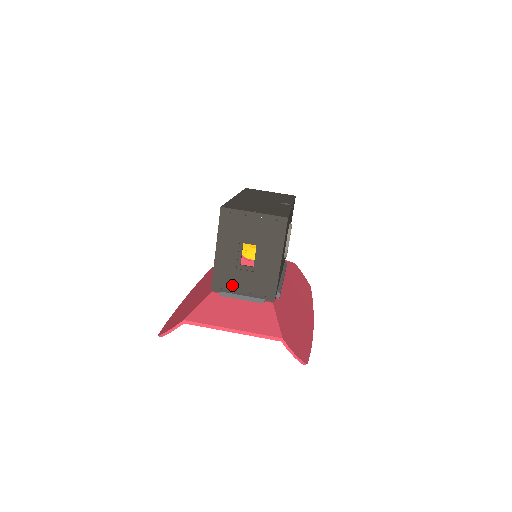
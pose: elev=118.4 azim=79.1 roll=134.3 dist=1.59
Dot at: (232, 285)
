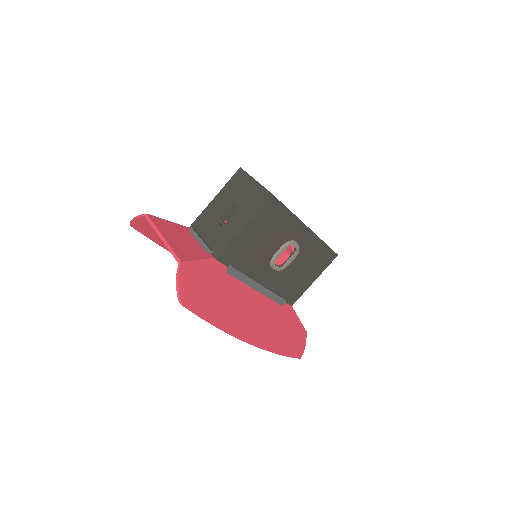
Dot at: (203, 230)
